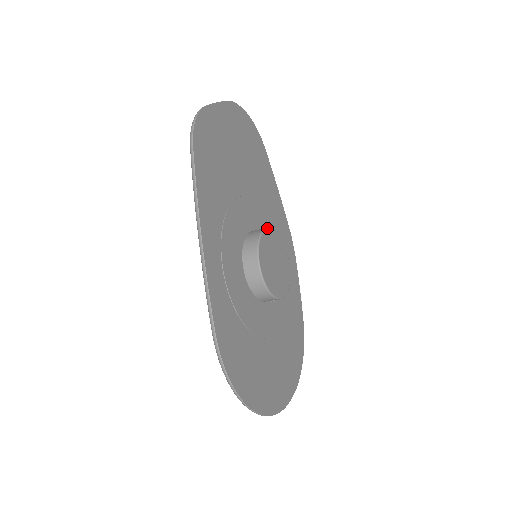
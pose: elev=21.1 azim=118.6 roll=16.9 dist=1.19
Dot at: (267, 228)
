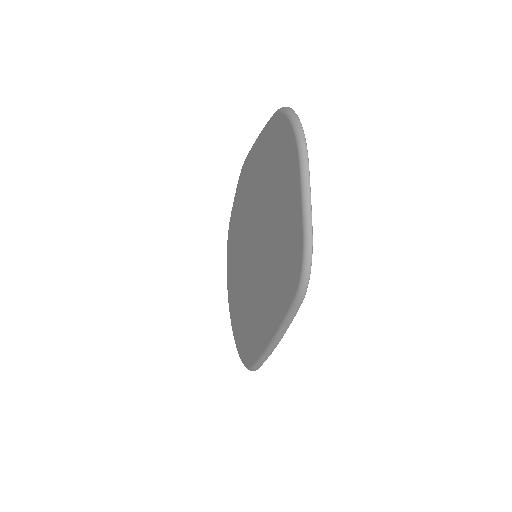
Dot at: occluded
